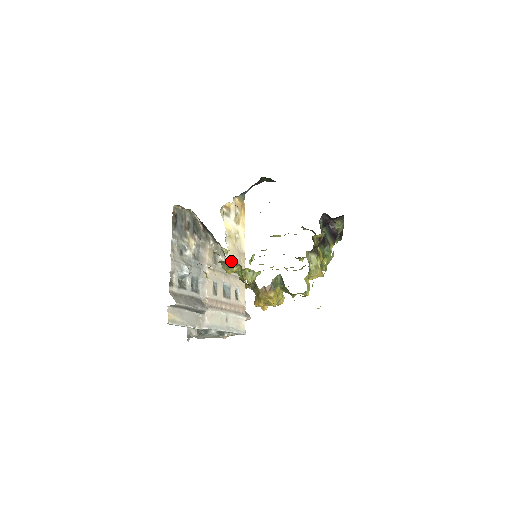
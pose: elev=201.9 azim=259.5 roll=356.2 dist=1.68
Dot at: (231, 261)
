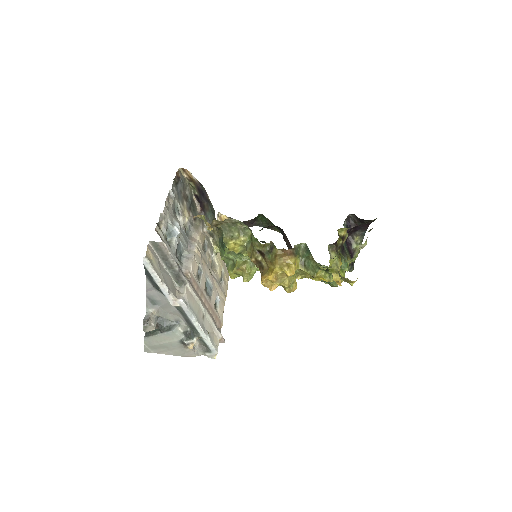
Dot at: (241, 225)
